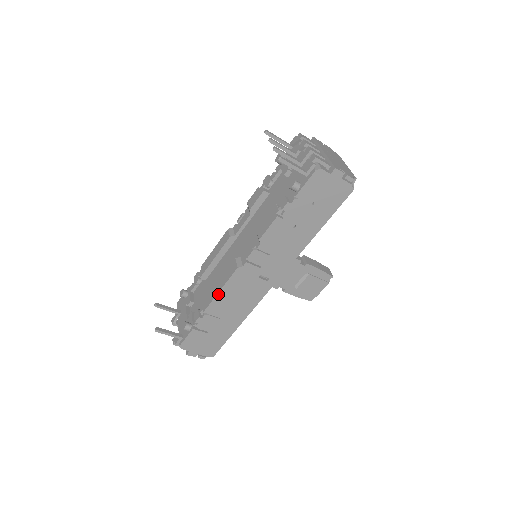
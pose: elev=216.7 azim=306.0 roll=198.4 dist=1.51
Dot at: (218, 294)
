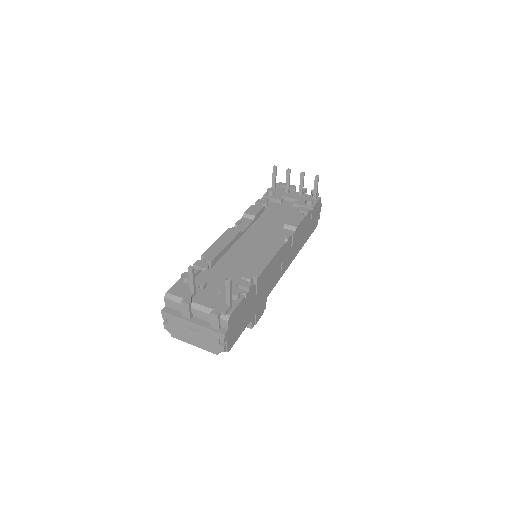
Dot at: (269, 263)
